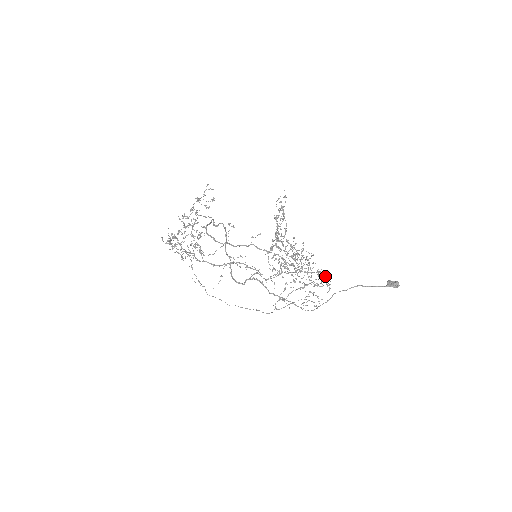
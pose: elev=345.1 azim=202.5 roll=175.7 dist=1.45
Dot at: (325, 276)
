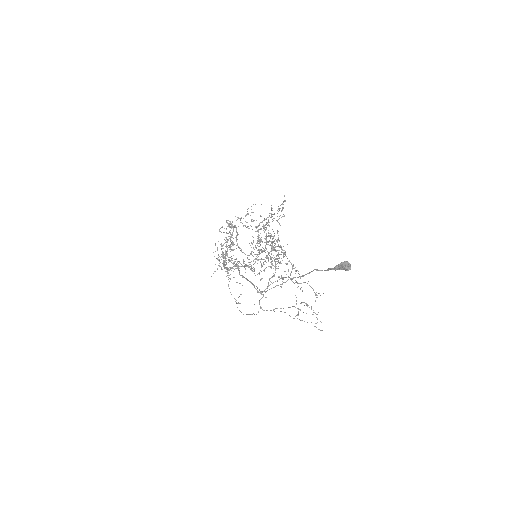
Dot at: occluded
